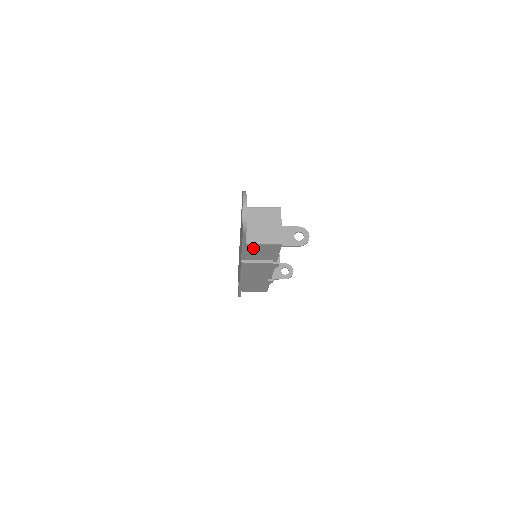
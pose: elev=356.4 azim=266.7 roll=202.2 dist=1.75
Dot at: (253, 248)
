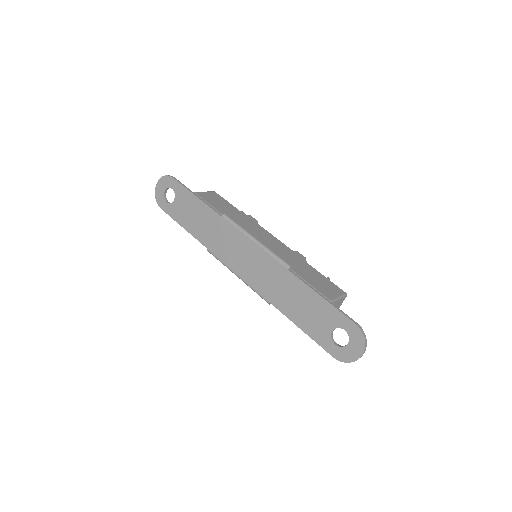
Dot at: occluded
